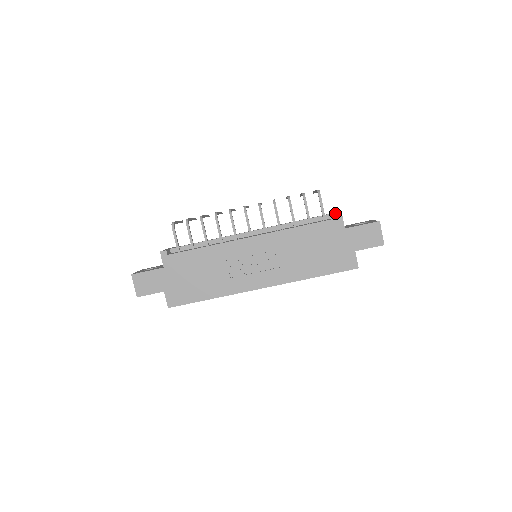
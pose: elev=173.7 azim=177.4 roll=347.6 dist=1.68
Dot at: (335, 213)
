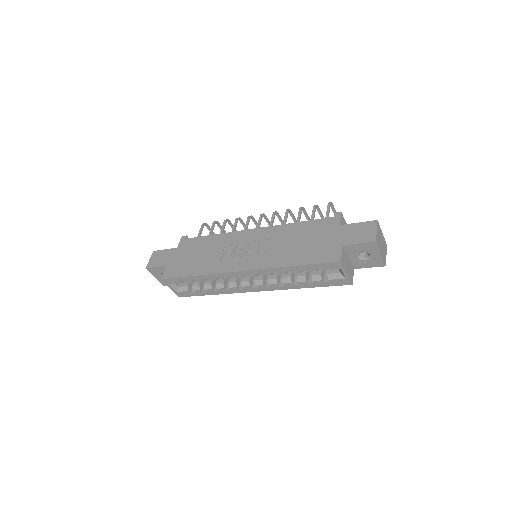
Dot at: occluded
